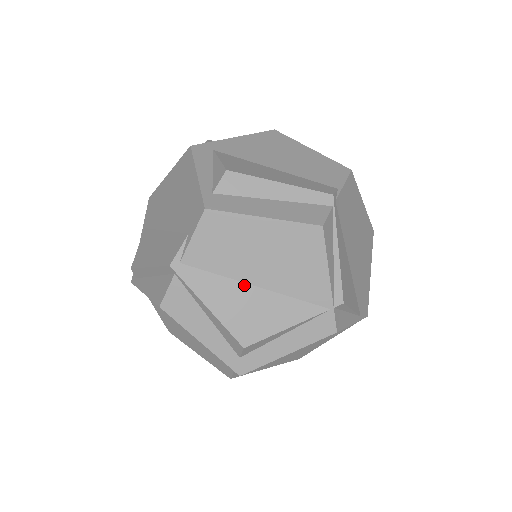
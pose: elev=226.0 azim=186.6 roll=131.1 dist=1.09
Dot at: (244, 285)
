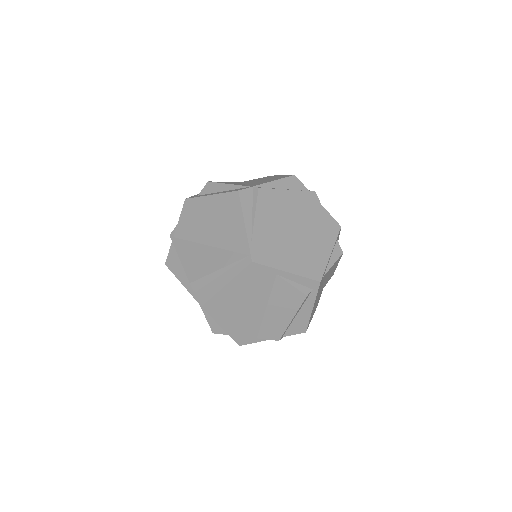
Dot at: occluded
